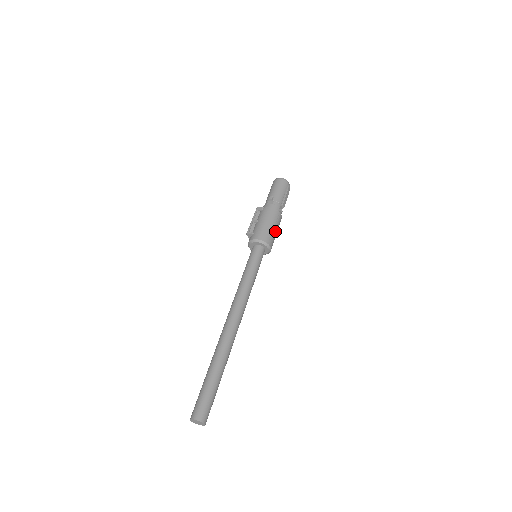
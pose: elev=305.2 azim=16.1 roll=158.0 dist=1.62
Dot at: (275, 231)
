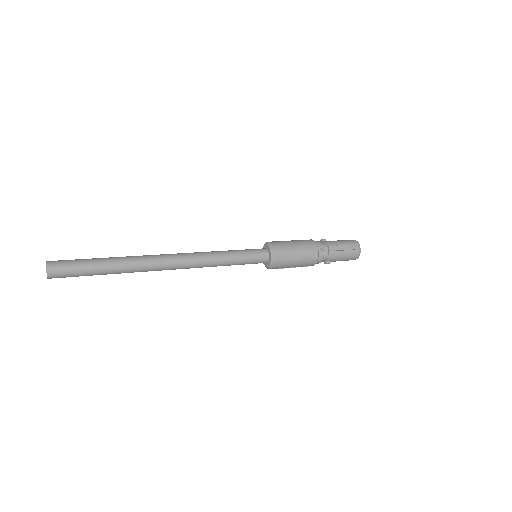
Dot at: (294, 250)
